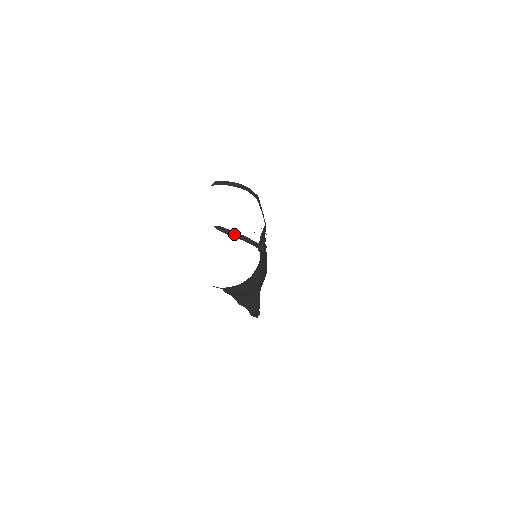
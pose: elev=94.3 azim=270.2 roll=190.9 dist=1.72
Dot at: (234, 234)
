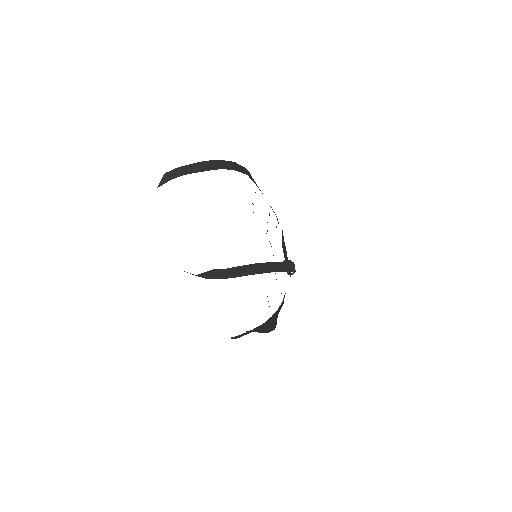
Dot at: (242, 270)
